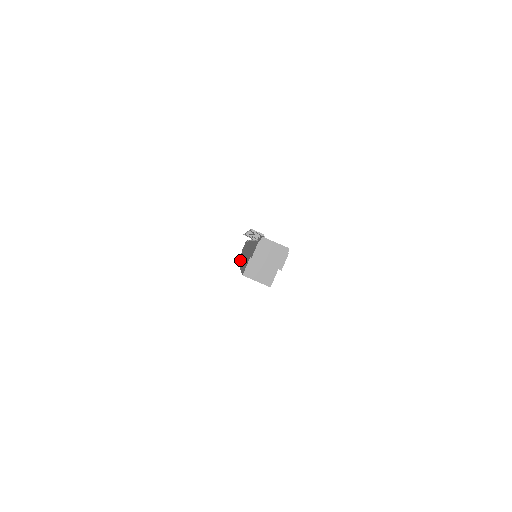
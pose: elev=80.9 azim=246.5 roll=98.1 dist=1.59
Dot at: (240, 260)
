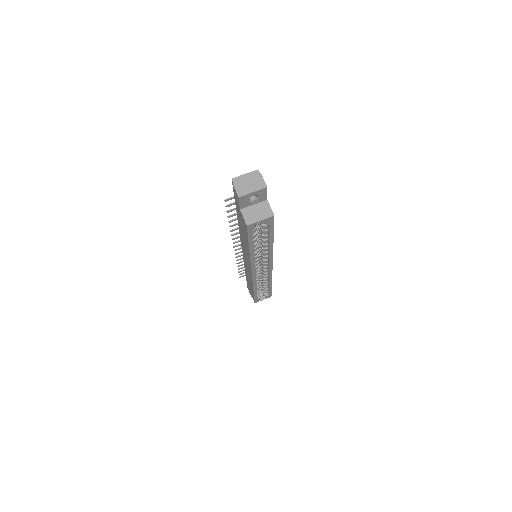
Dot at: (251, 282)
